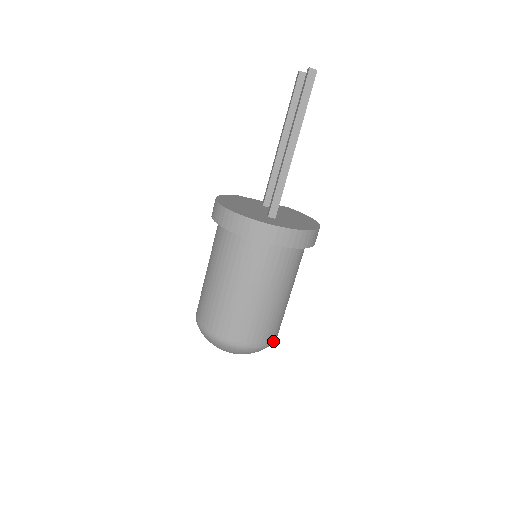
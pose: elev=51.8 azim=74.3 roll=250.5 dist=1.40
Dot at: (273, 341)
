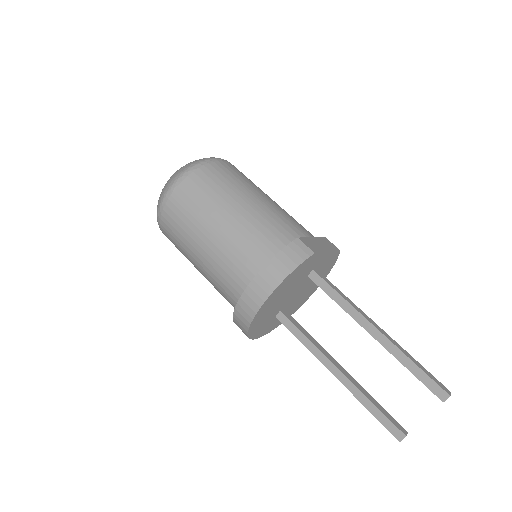
Dot at: occluded
